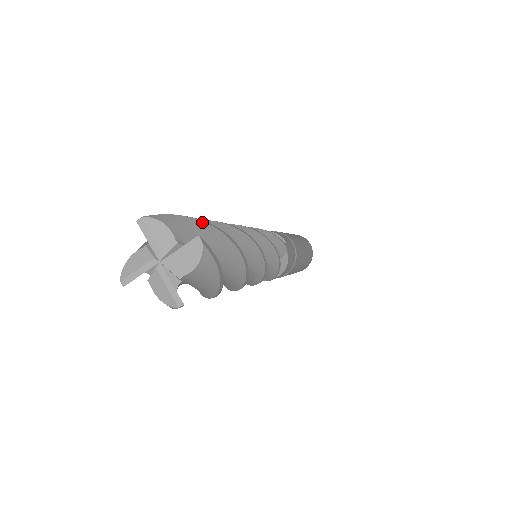
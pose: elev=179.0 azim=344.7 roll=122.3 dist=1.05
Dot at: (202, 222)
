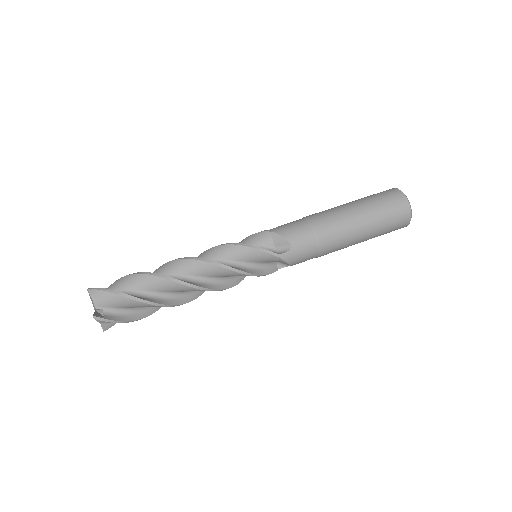
Dot at: (116, 295)
